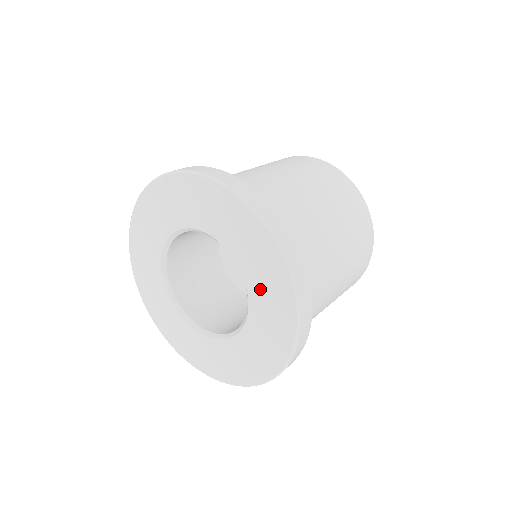
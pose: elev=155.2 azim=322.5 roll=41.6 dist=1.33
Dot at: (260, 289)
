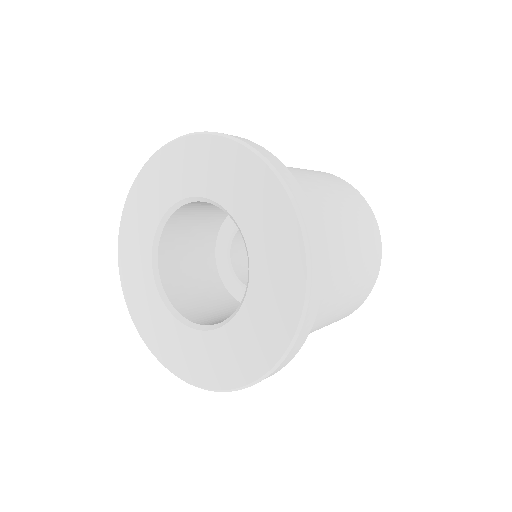
Dot at: (258, 311)
